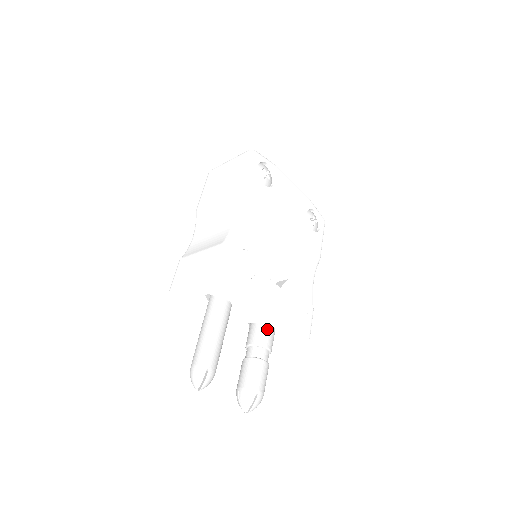
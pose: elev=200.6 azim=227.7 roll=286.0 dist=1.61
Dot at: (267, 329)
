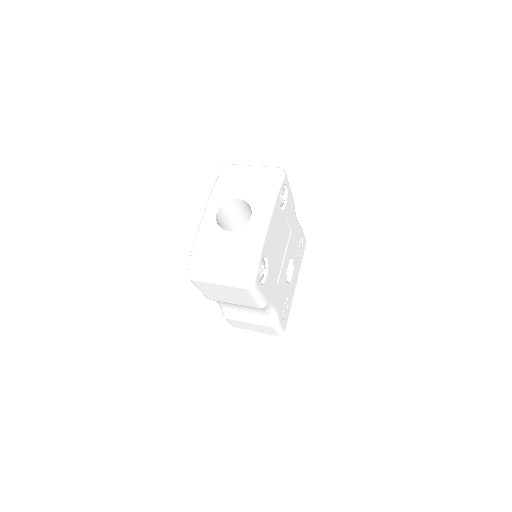
Dot at: occluded
